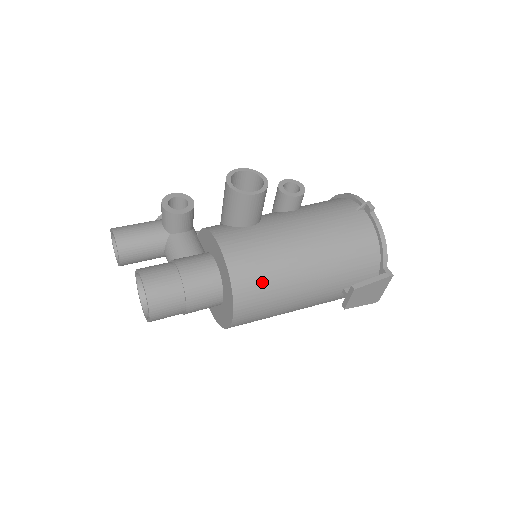
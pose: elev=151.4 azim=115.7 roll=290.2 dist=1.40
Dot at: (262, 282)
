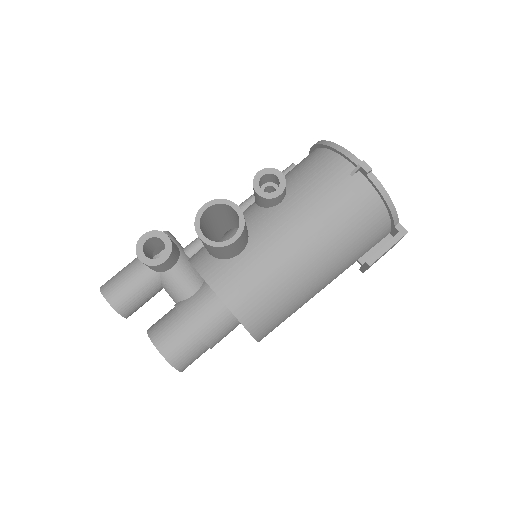
Dot at: (274, 309)
